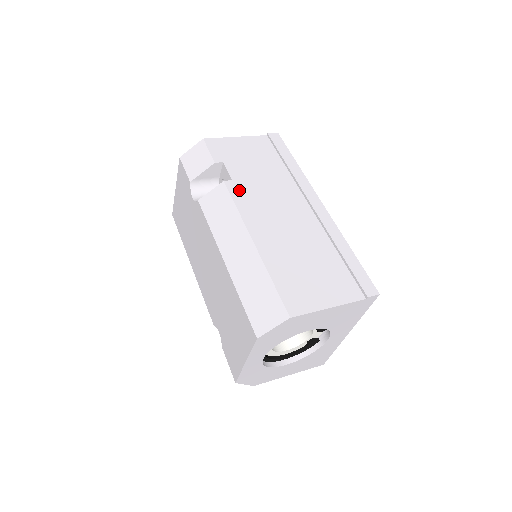
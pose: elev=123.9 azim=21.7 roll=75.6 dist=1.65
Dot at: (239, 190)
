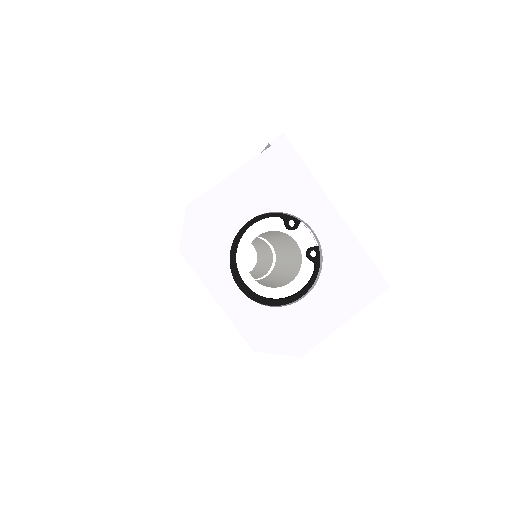
Dot at: occluded
